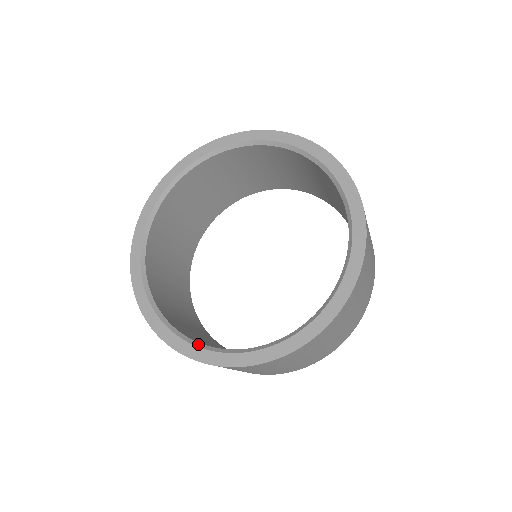
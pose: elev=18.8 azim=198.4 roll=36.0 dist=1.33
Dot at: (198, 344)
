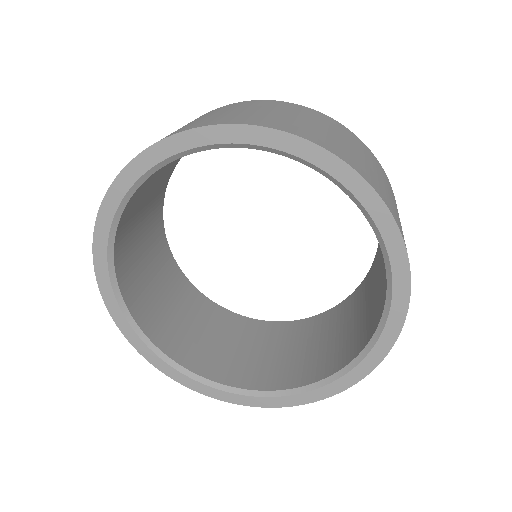
Dot at: (179, 368)
